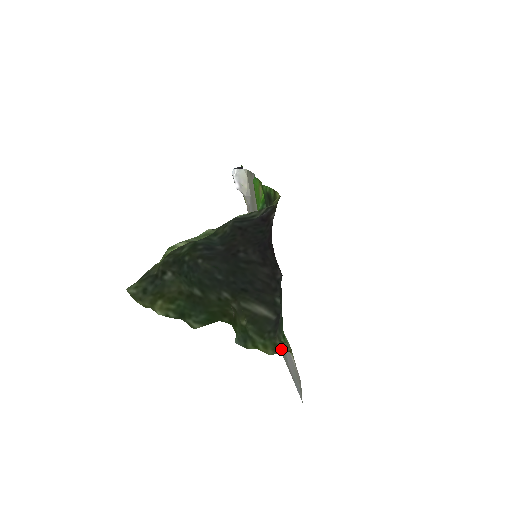
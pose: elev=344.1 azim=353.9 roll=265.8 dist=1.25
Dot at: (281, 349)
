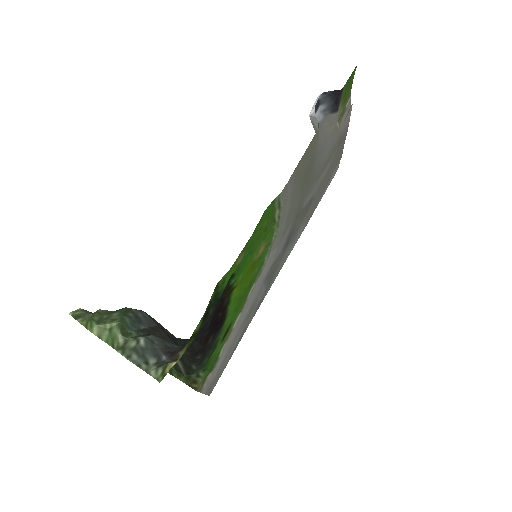
Dot at: (191, 382)
